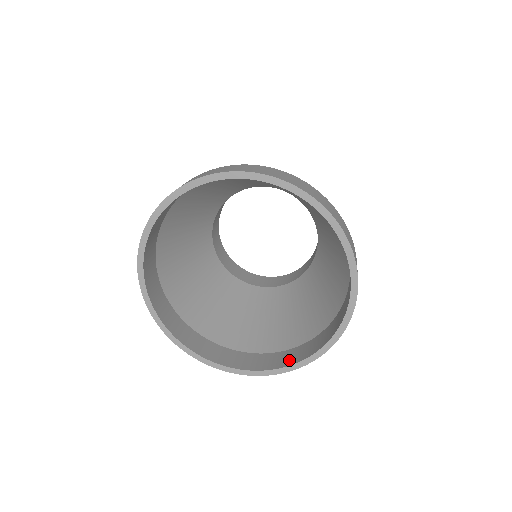
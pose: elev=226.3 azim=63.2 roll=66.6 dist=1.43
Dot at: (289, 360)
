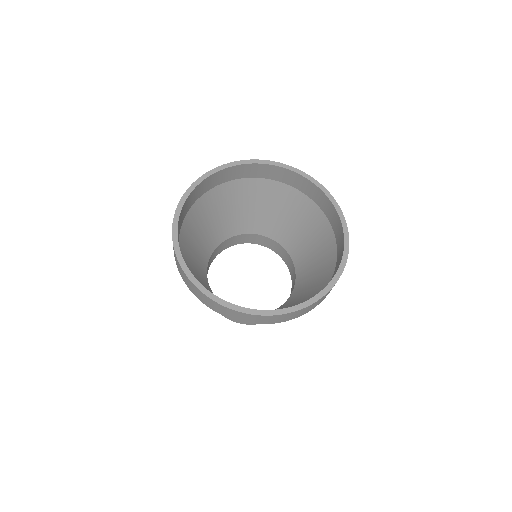
Dot at: occluded
